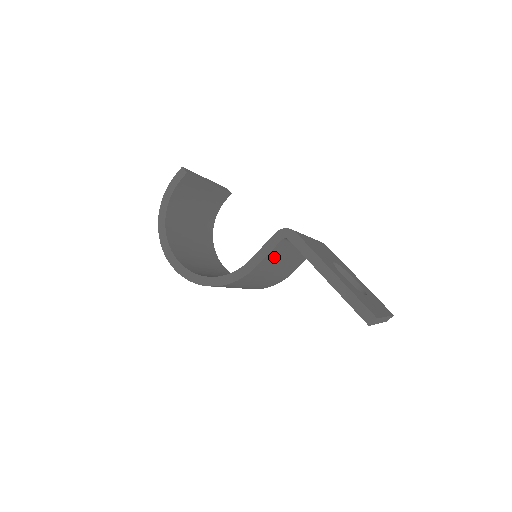
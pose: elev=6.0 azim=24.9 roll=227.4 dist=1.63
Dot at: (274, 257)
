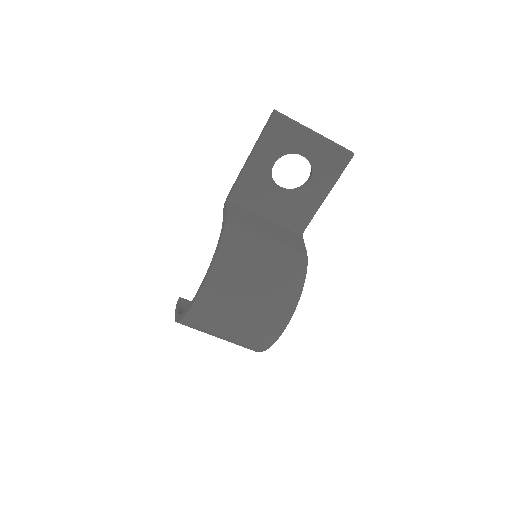
Dot at: (242, 216)
